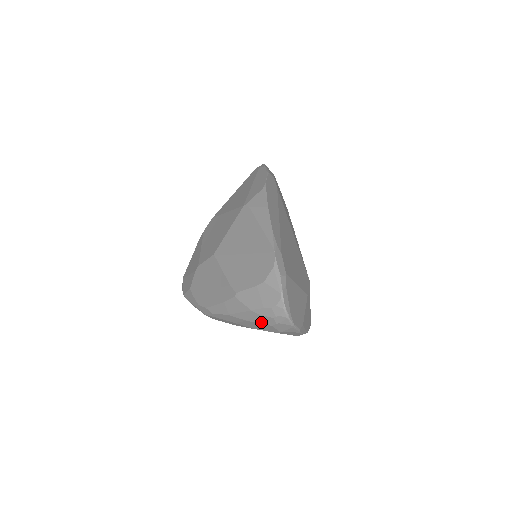
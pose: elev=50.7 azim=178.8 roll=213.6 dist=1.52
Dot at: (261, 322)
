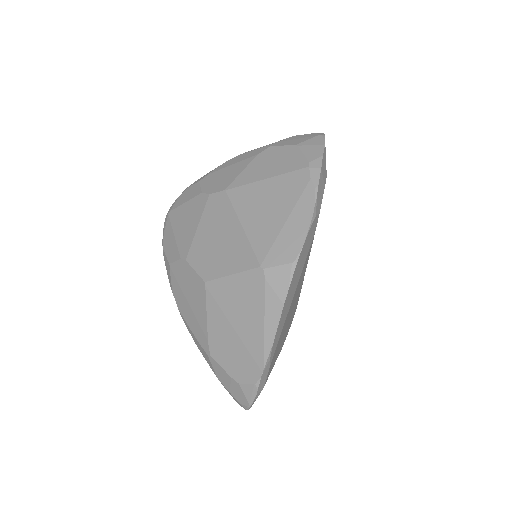
Dot at: occluded
